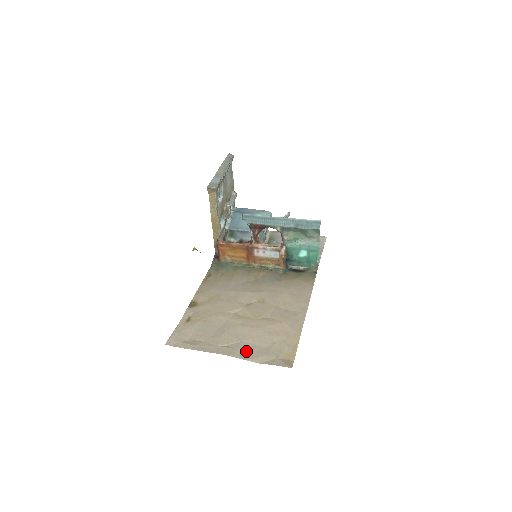
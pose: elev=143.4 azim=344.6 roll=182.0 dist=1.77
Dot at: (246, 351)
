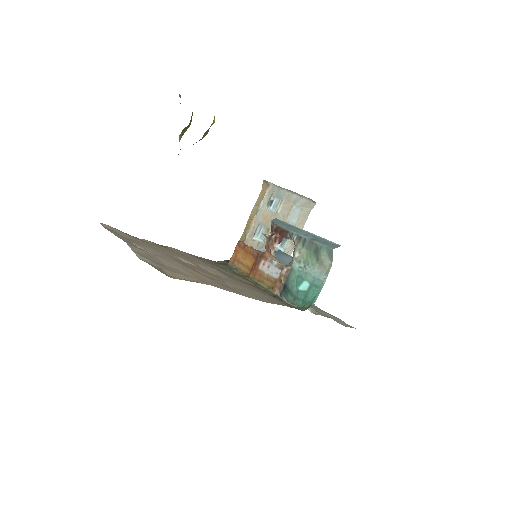
Dot at: (145, 254)
